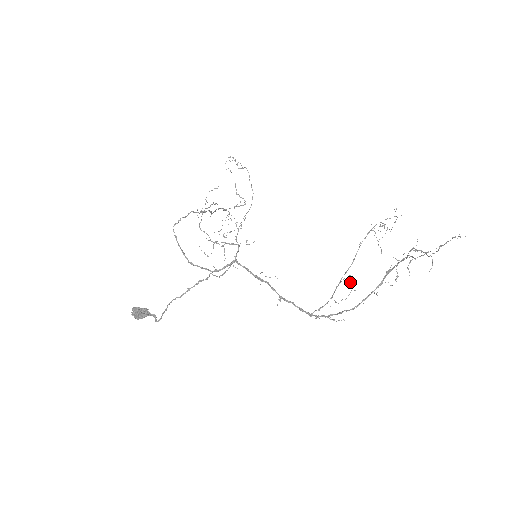
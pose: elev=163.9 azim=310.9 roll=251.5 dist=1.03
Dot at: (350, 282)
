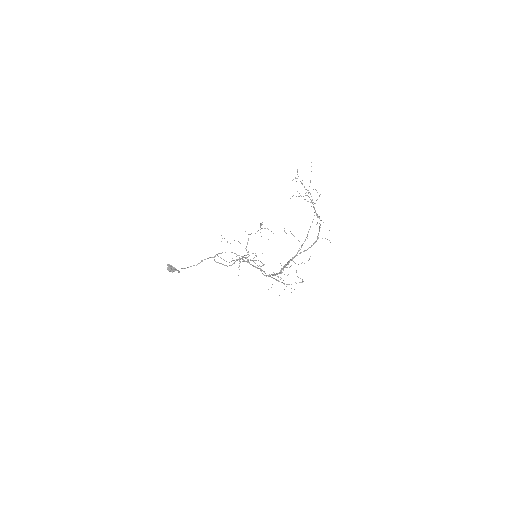
Dot at: occluded
